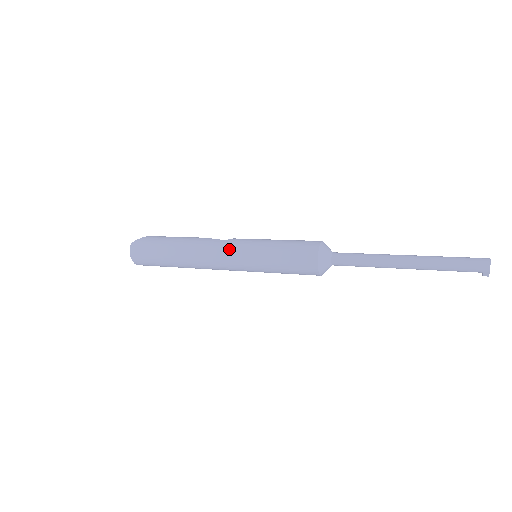
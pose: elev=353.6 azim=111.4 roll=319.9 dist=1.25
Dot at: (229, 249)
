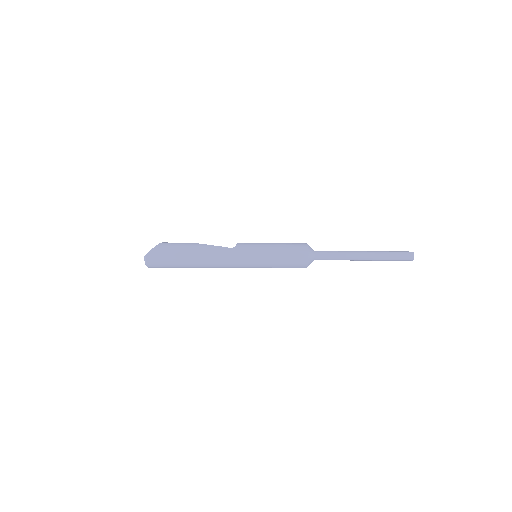
Dot at: (238, 257)
